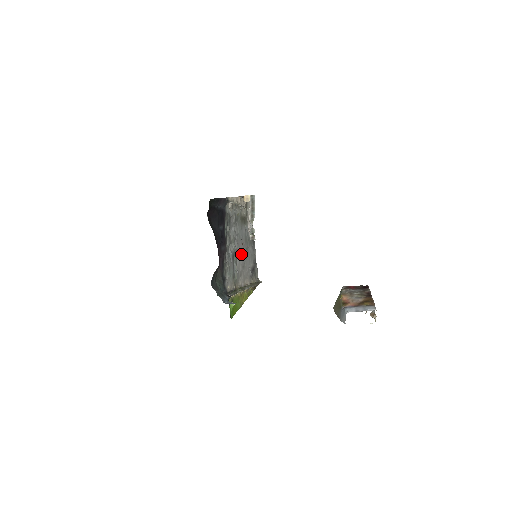
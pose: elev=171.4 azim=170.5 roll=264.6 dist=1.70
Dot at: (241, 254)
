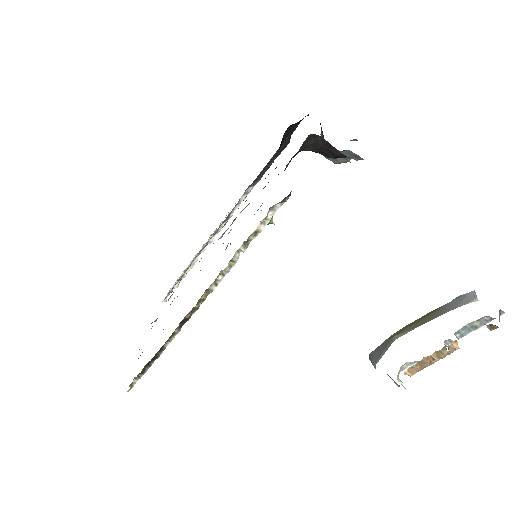
Dot at: occluded
